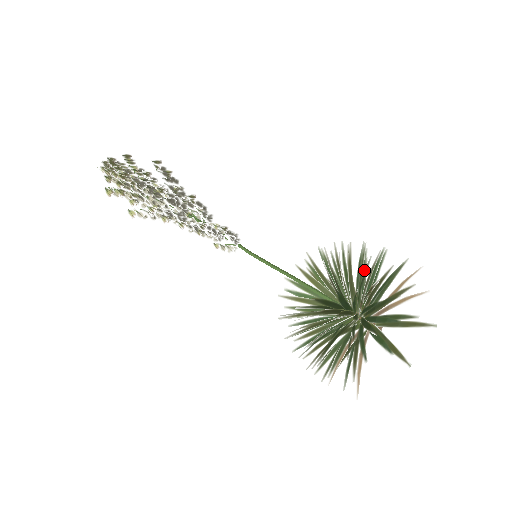
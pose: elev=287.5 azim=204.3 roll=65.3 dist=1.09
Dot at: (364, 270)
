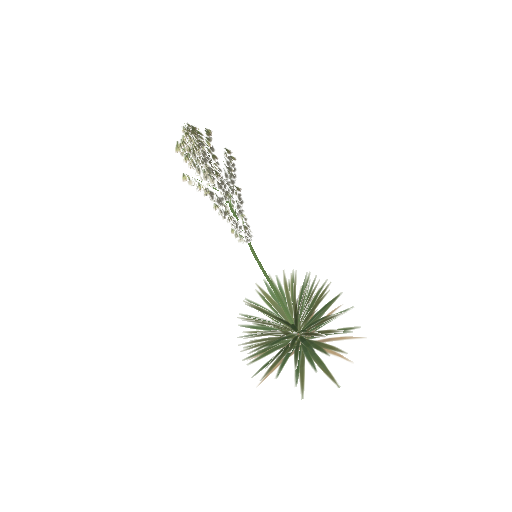
Dot at: occluded
